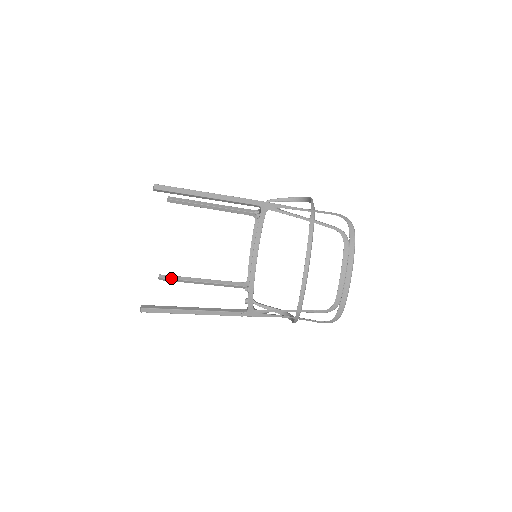
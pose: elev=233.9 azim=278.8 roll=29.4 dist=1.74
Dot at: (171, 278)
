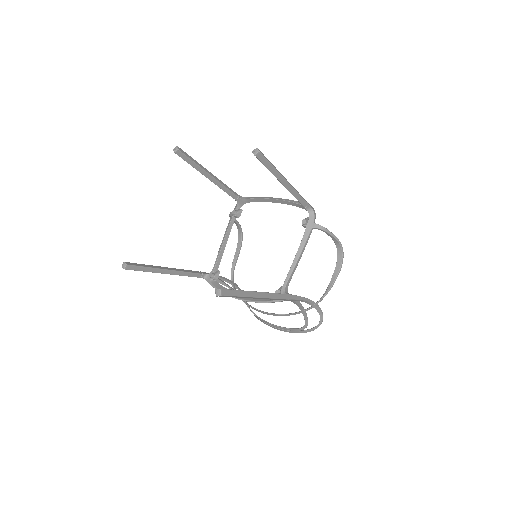
Dot at: (186, 160)
